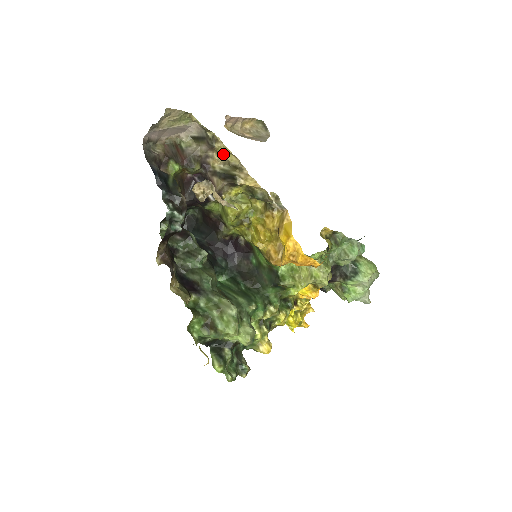
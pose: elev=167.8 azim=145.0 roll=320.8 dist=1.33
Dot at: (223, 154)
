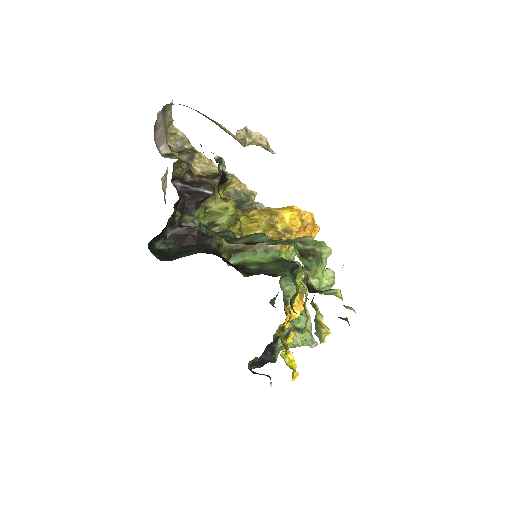
Dot at: (203, 163)
